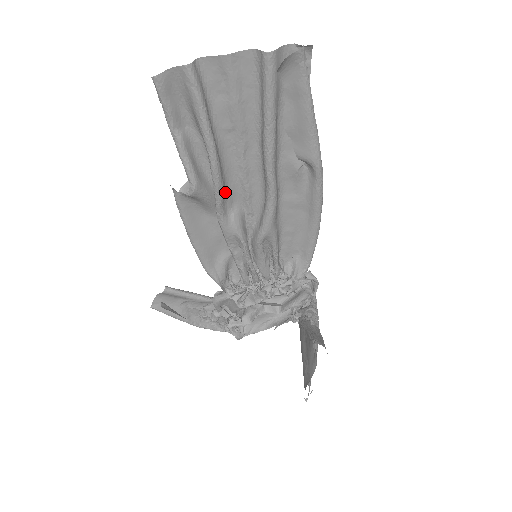
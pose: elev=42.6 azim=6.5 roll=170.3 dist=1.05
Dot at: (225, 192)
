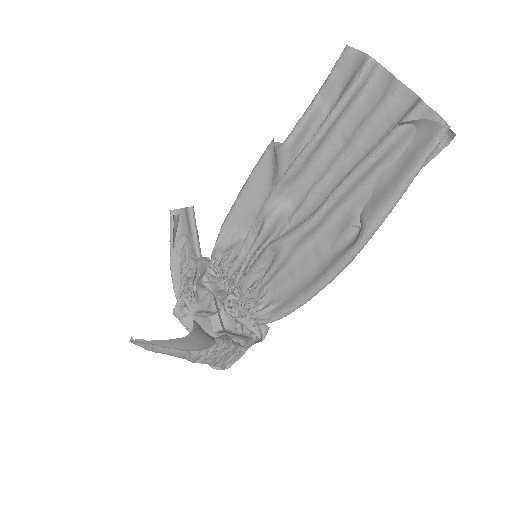
Dot at: (295, 179)
